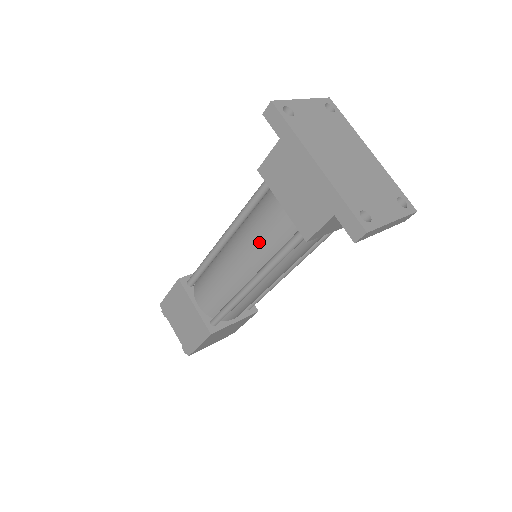
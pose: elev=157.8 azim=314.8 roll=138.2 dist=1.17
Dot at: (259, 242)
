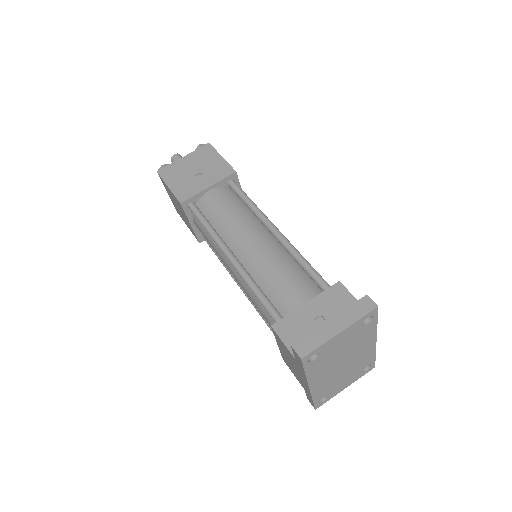
Dot at: (255, 306)
